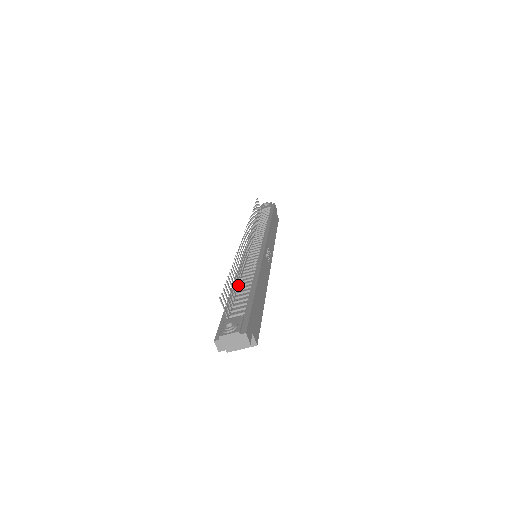
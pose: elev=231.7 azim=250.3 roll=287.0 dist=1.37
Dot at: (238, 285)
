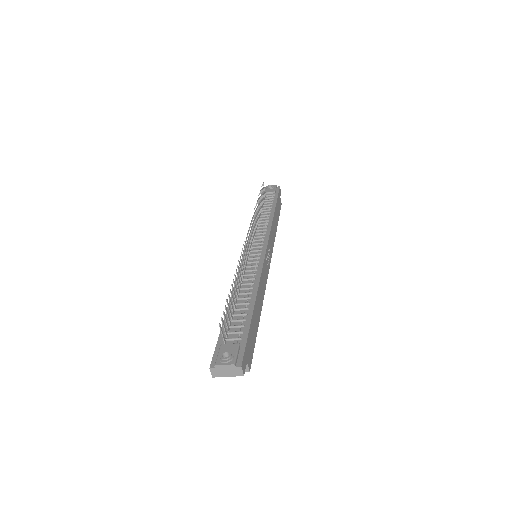
Dot at: (237, 298)
